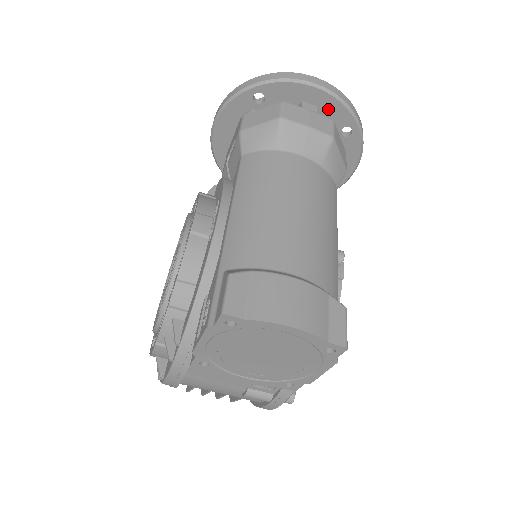
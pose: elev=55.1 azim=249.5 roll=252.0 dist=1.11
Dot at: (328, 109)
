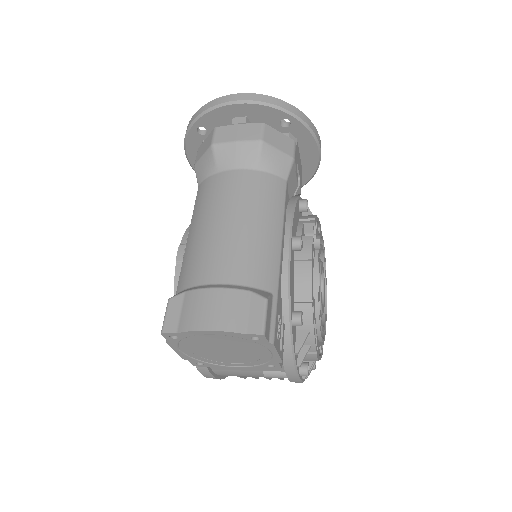
Dot at: (256, 114)
